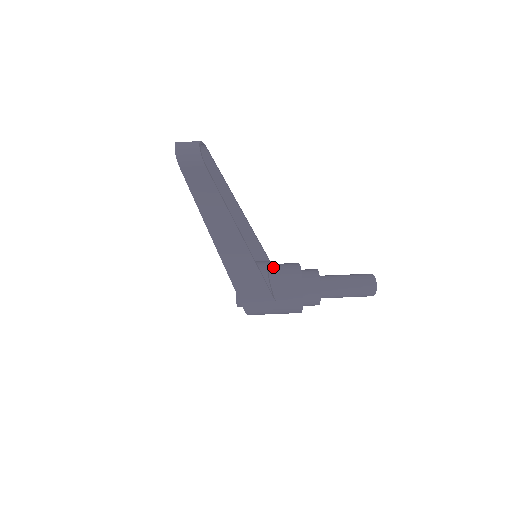
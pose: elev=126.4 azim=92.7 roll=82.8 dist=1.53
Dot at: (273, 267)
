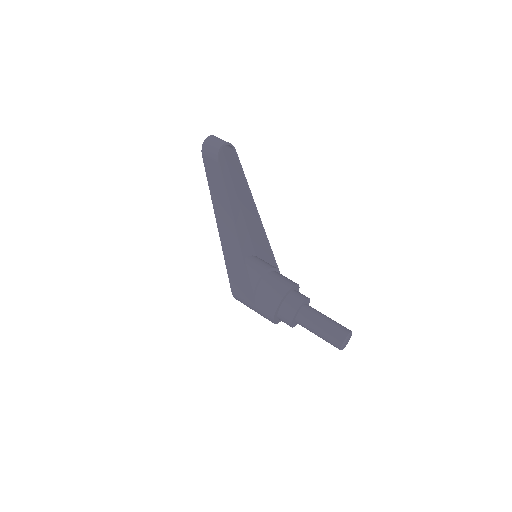
Dot at: (272, 274)
